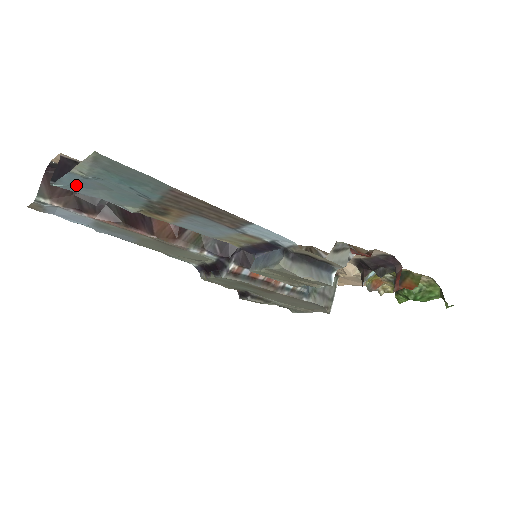
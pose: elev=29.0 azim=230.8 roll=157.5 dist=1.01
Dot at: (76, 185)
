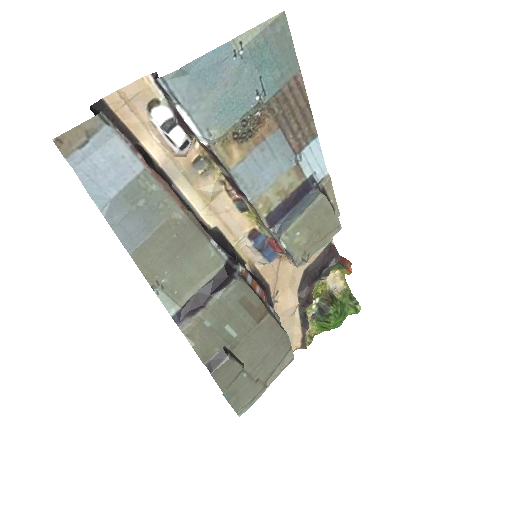
Dot at: (204, 73)
